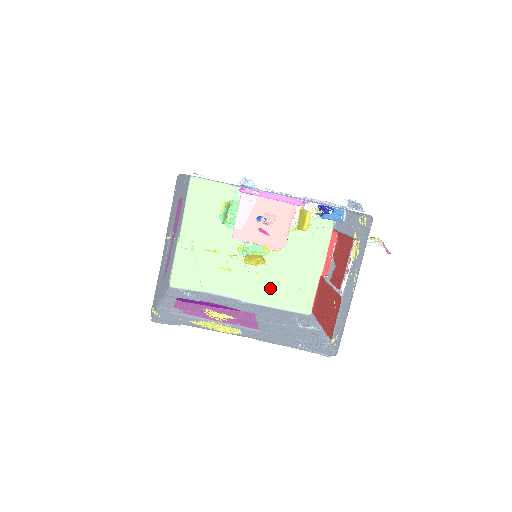
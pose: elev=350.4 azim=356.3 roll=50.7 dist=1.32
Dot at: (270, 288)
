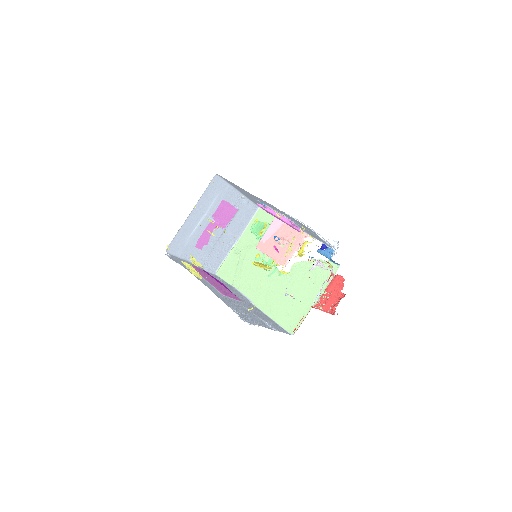
Dot at: (274, 302)
